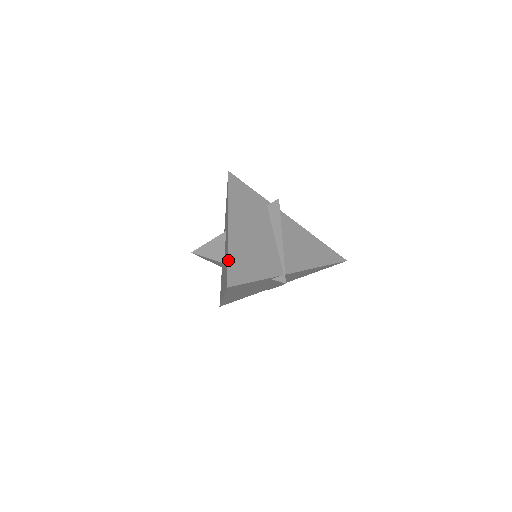
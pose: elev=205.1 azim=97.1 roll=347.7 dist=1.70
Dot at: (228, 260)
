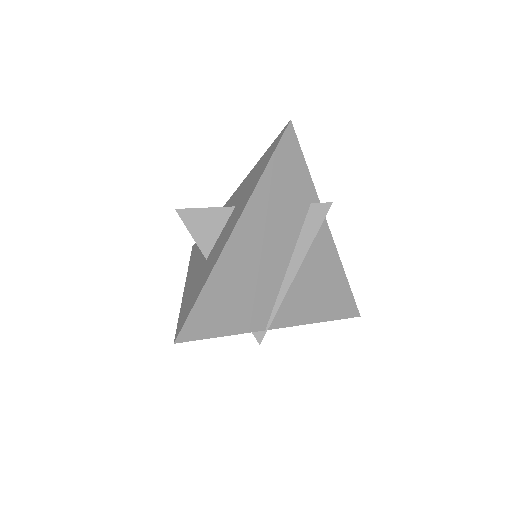
Dot at: occluded
